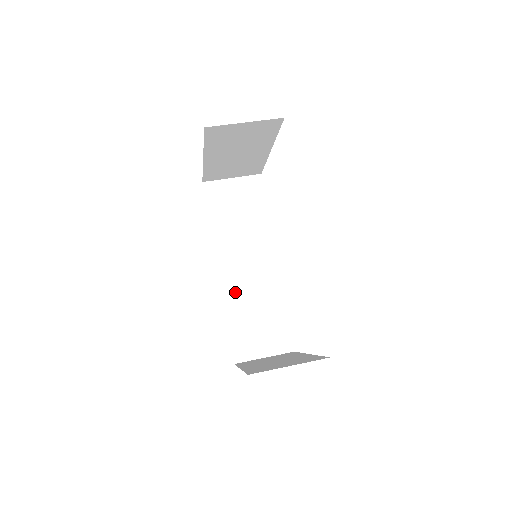
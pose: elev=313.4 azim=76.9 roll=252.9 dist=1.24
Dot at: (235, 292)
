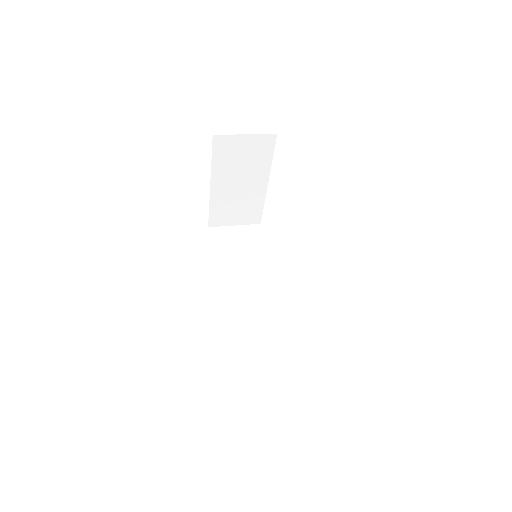
Dot at: (236, 316)
